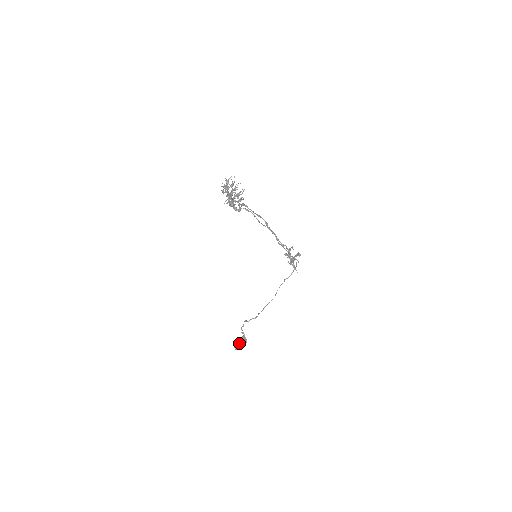
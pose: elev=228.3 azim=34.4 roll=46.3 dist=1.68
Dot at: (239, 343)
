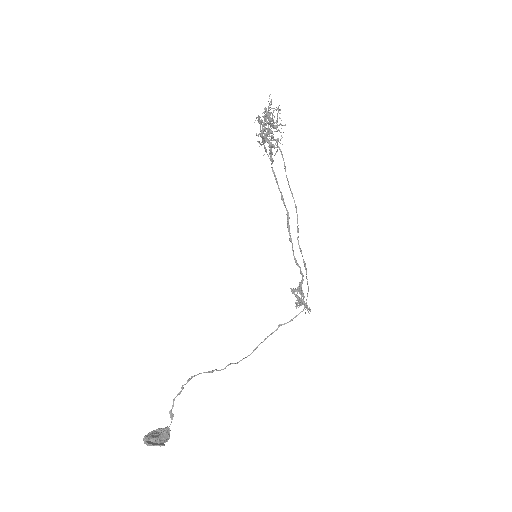
Dot at: (156, 434)
